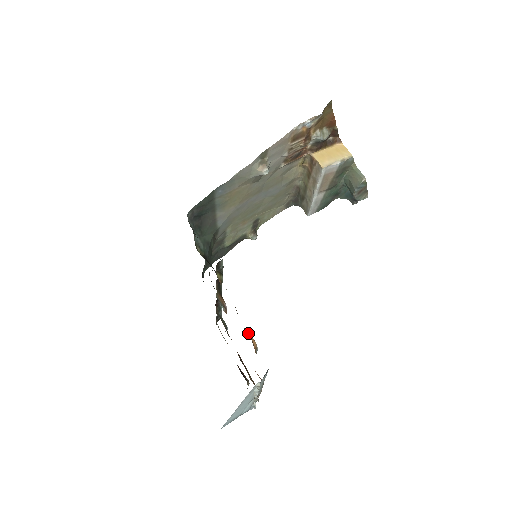
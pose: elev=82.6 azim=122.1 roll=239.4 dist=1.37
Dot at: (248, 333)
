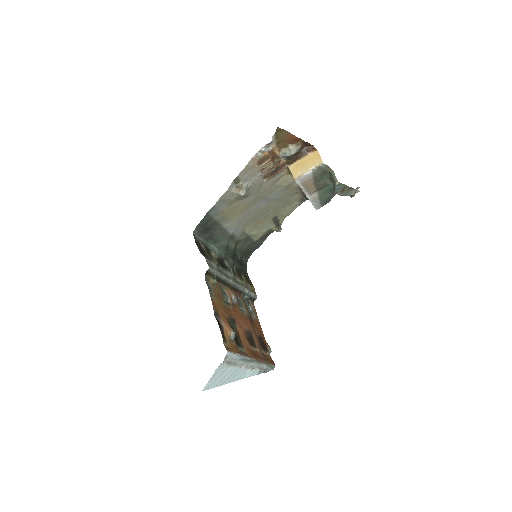
Dot at: (222, 326)
